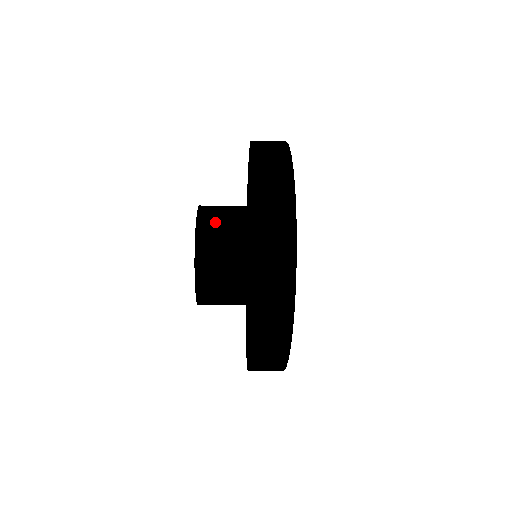
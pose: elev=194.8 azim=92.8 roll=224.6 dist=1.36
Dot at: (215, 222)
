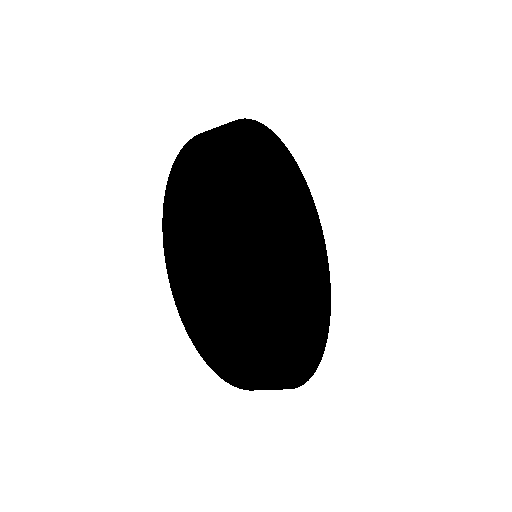
Dot at: occluded
